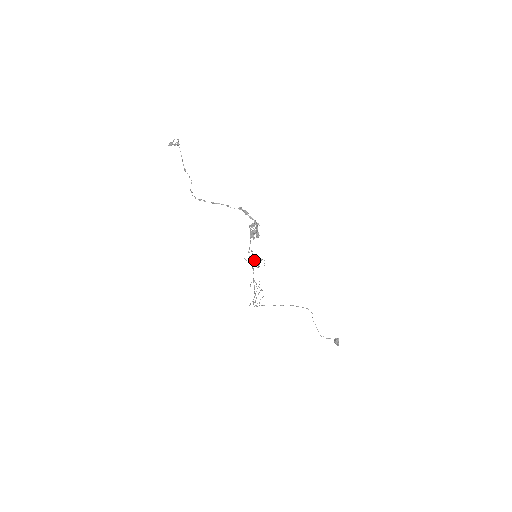
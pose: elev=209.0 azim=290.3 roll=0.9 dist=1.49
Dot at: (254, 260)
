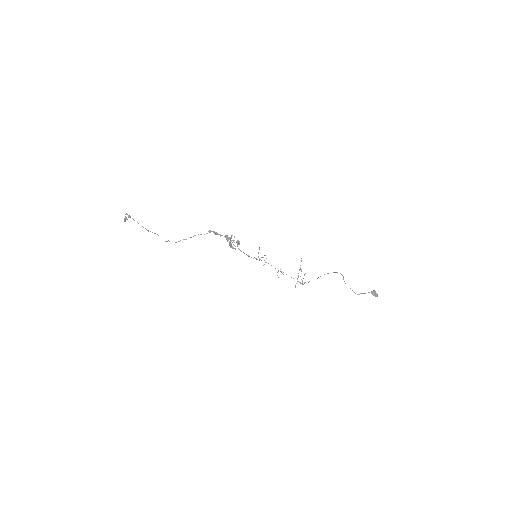
Dot at: occluded
